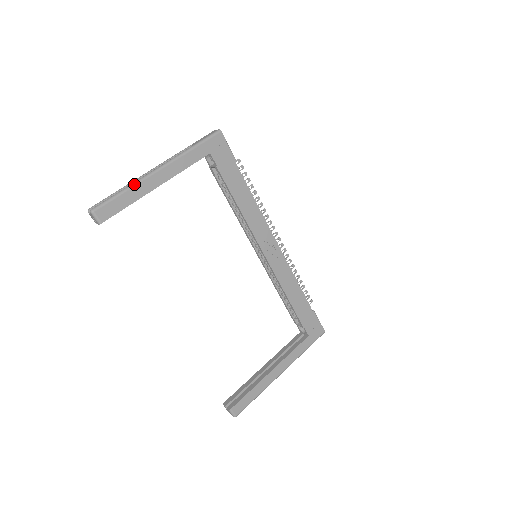
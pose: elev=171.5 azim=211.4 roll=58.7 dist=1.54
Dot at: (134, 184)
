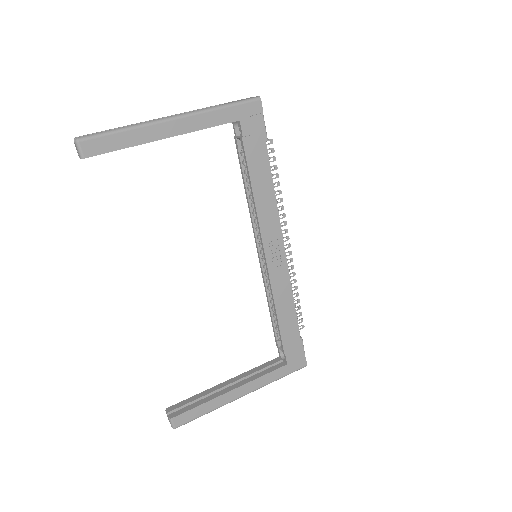
Dot at: (138, 126)
